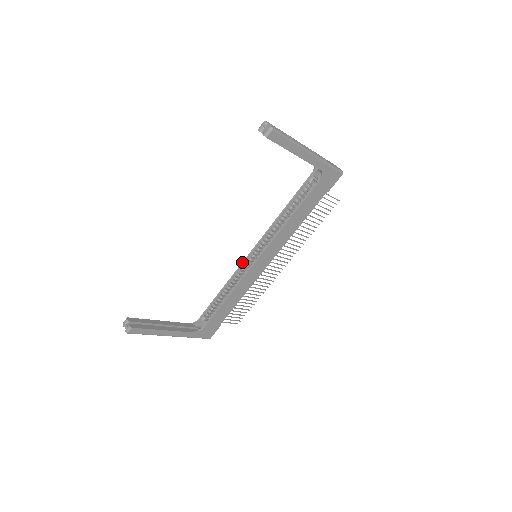
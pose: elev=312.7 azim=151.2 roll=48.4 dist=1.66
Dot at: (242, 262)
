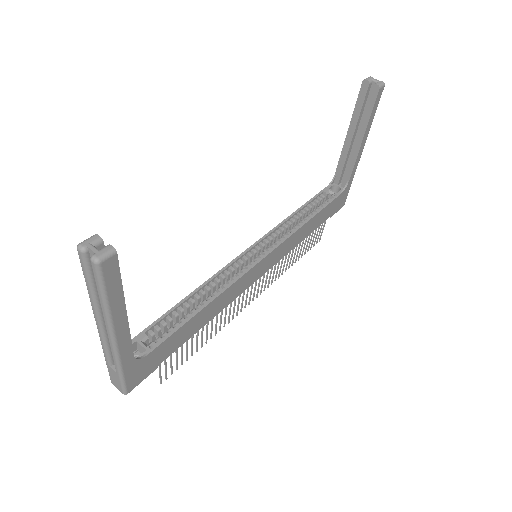
Dot at: (233, 259)
